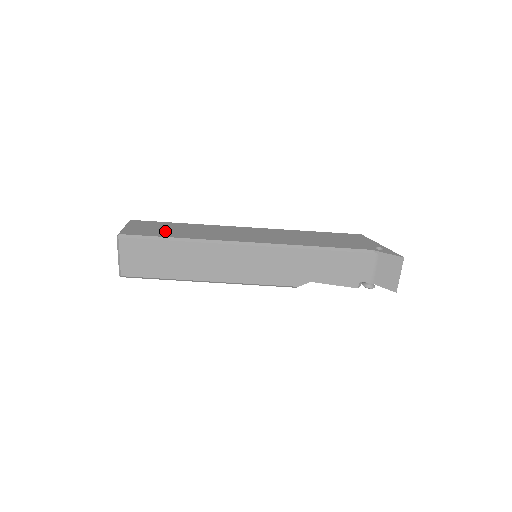
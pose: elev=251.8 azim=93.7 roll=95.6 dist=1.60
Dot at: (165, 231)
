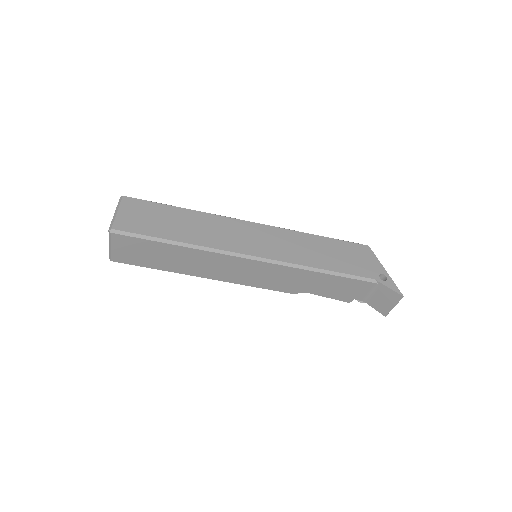
Dot at: (162, 226)
